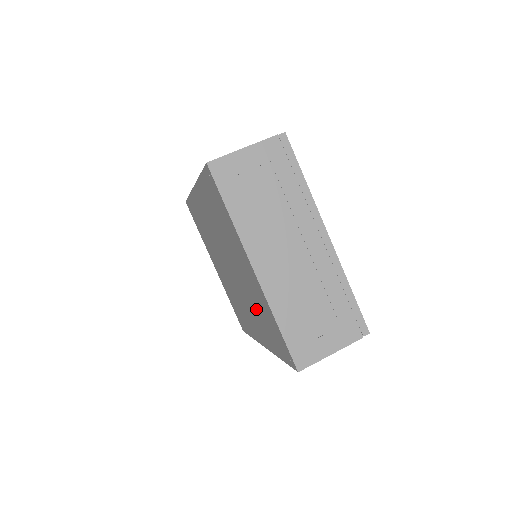
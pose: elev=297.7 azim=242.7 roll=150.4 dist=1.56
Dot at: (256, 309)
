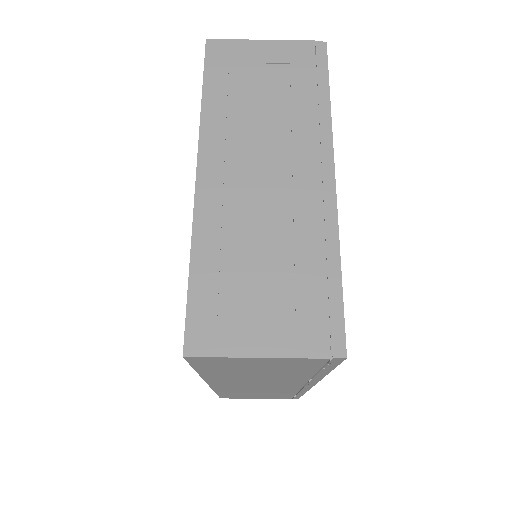
Dot at: occluded
